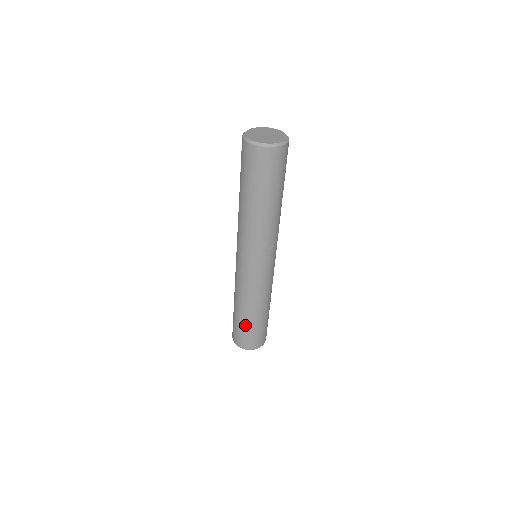
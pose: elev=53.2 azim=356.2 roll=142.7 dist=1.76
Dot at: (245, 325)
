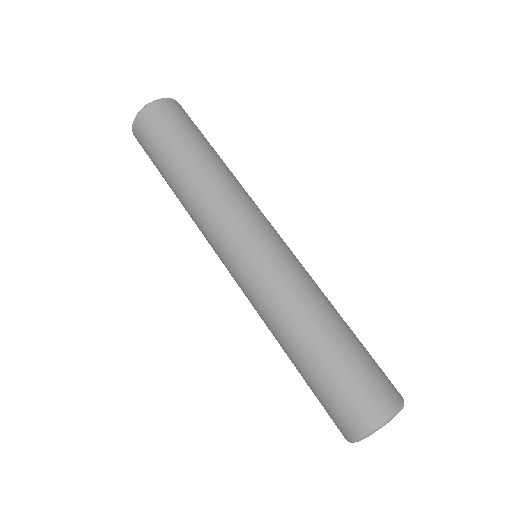
Dot at: (343, 355)
